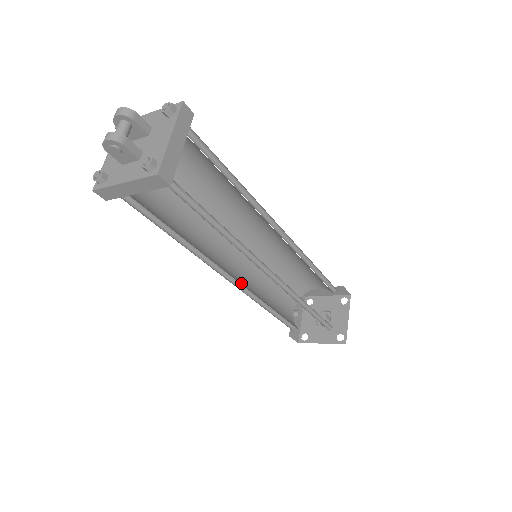
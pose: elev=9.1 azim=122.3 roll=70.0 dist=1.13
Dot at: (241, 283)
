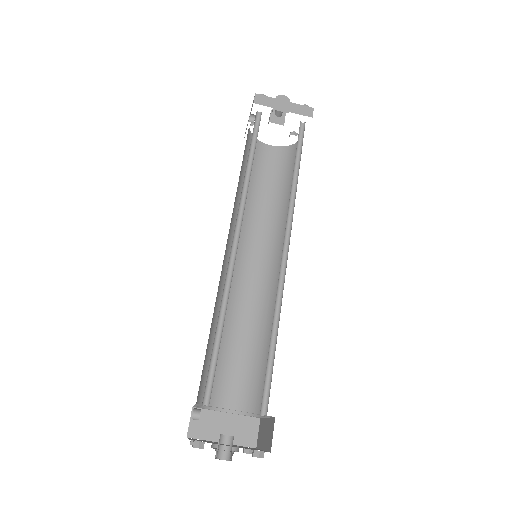
Dot at: (234, 258)
